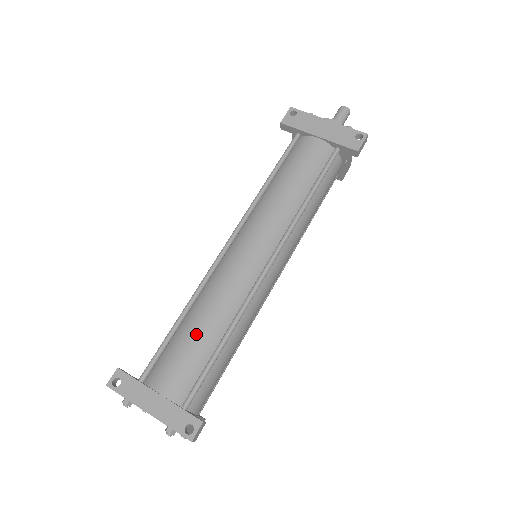
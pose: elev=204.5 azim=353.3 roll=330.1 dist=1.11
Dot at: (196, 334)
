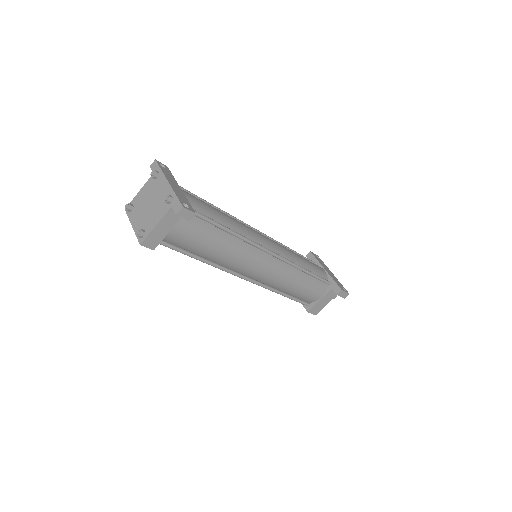
Dot at: (218, 211)
